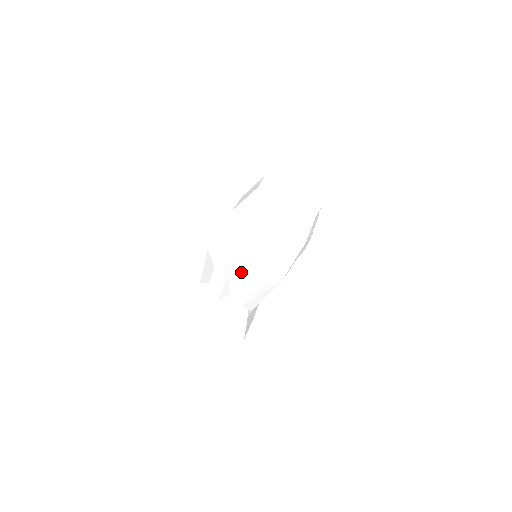
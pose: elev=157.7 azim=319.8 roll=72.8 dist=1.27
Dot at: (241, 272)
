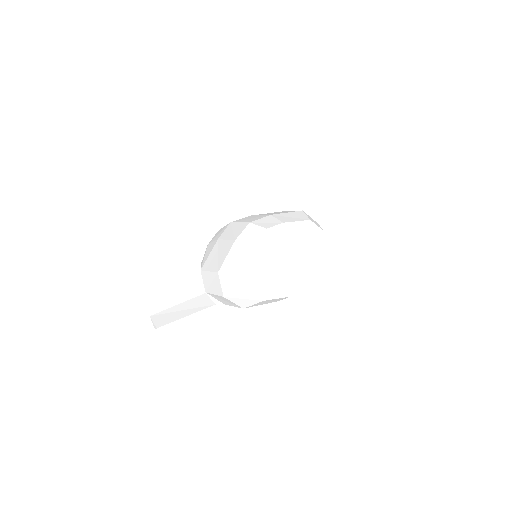
Dot at: occluded
